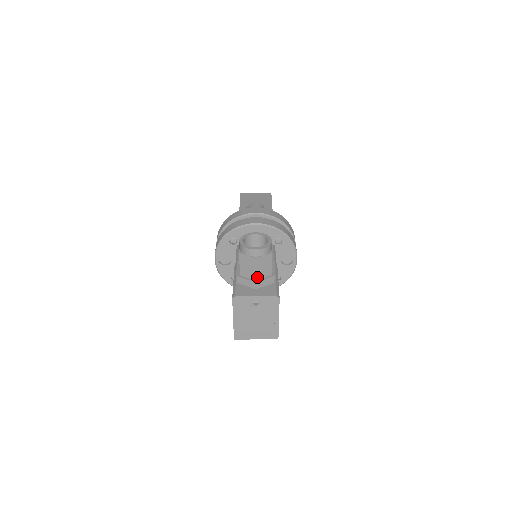
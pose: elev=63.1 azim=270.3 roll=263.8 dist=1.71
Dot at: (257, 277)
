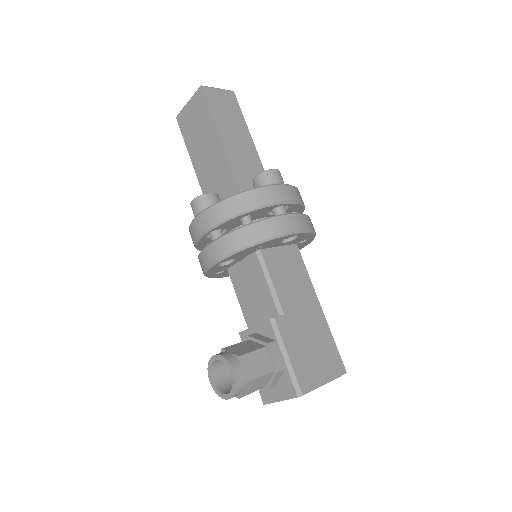
Dot at: (263, 386)
